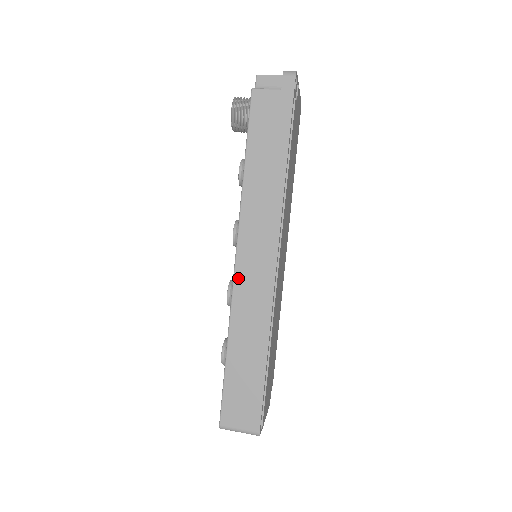
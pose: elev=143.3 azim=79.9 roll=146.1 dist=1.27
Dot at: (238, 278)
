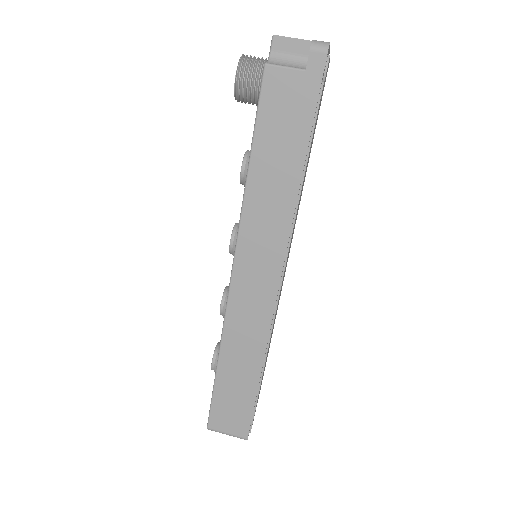
Dot at: (233, 296)
